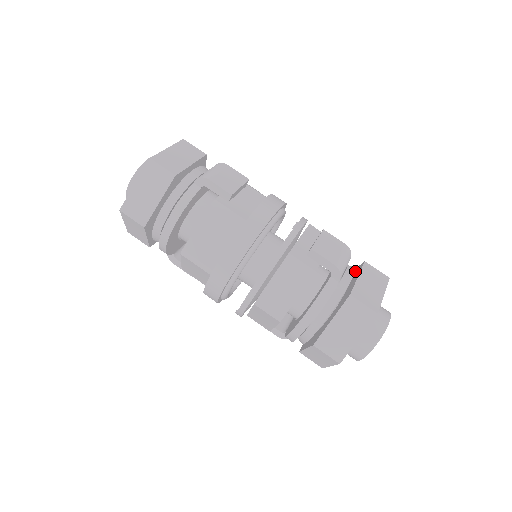
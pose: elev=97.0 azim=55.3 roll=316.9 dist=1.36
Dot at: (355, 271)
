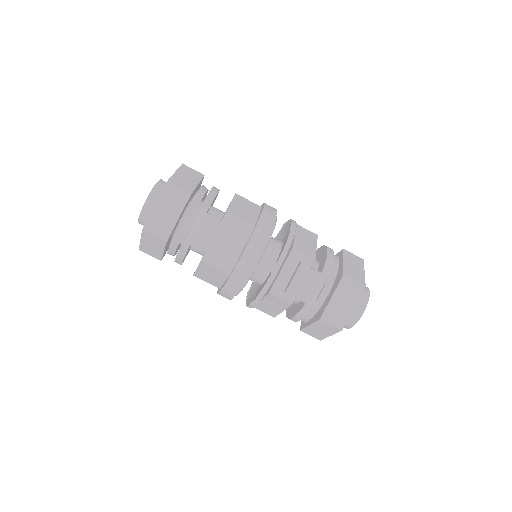
Dot at: (340, 271)
